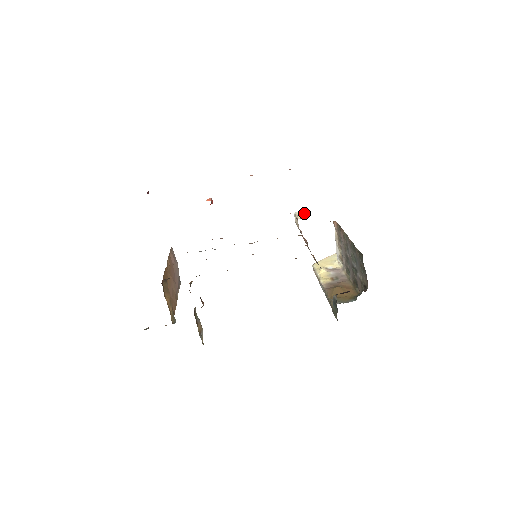
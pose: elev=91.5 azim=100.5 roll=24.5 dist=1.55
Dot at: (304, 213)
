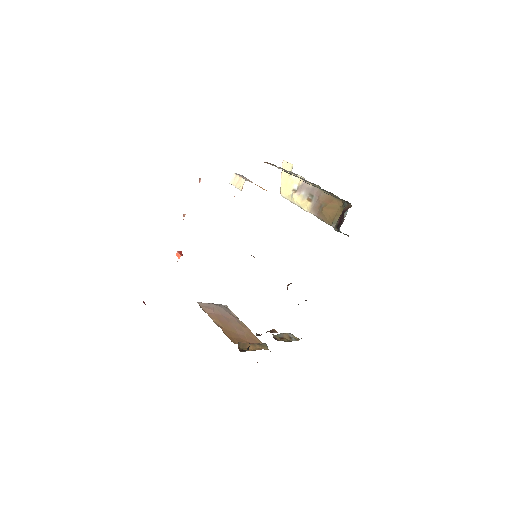
Dot at: (237, 178)
